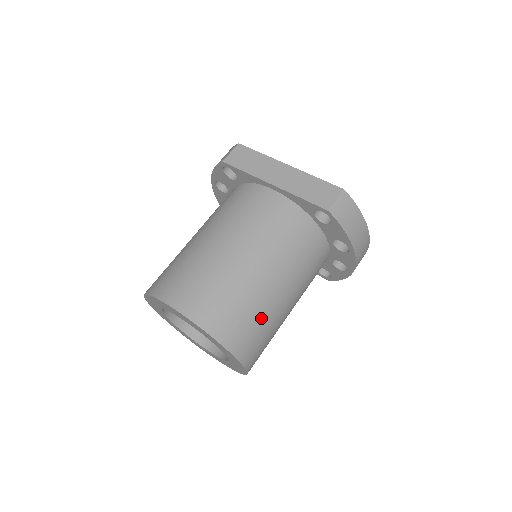
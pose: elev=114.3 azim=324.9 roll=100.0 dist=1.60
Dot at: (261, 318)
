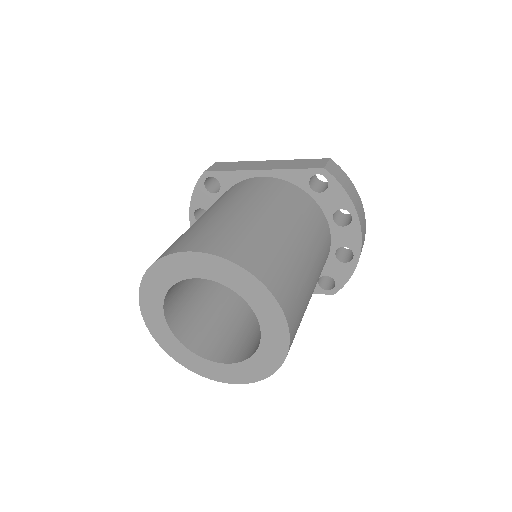
Dot at: (290, 265)
